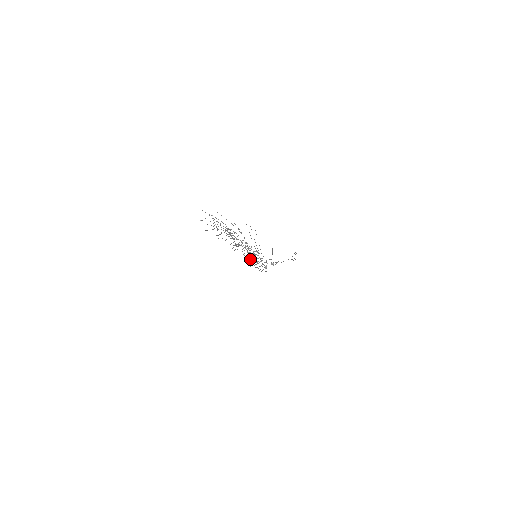
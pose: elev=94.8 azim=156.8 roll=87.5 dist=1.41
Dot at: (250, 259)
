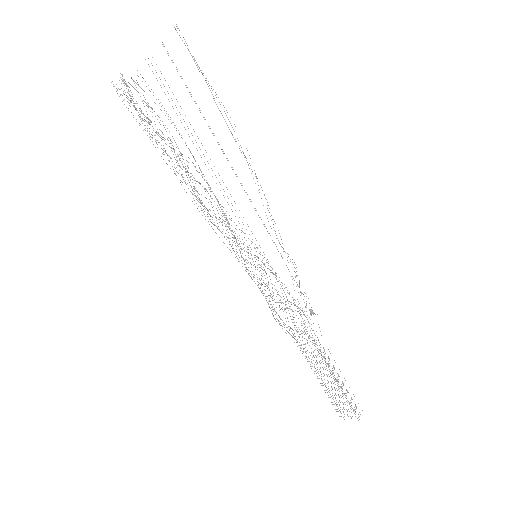
Dot at: occluded
